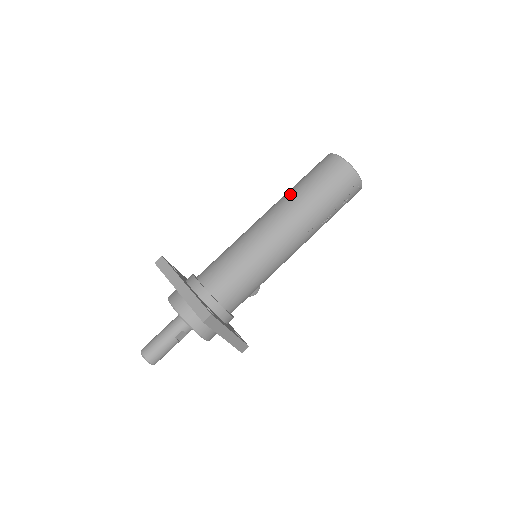
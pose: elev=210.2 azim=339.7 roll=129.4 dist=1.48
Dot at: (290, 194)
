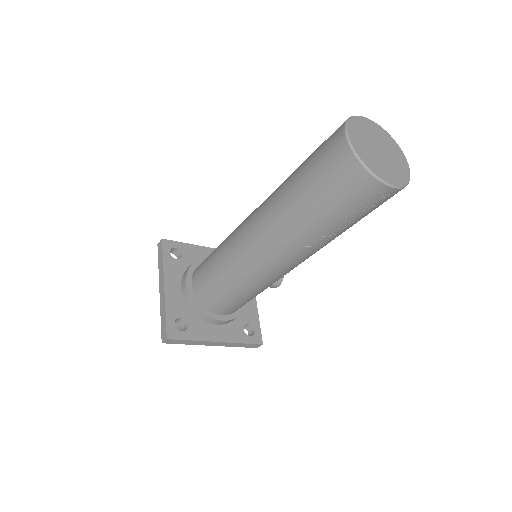
Dot at: (278, 190)
